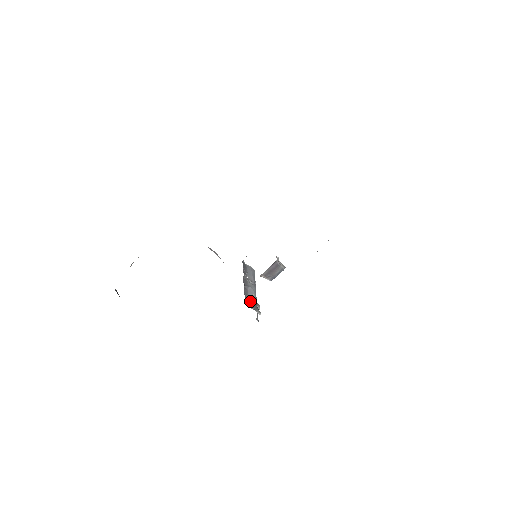
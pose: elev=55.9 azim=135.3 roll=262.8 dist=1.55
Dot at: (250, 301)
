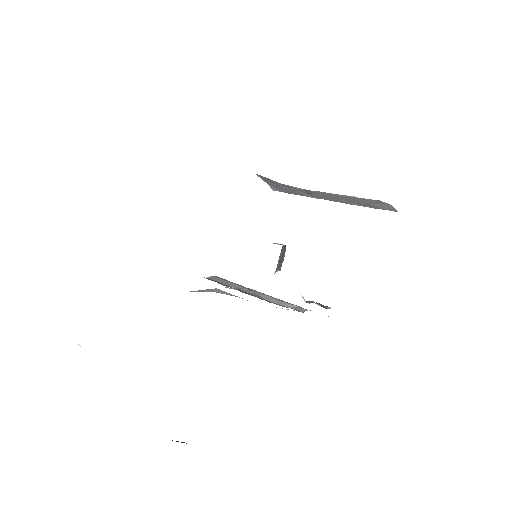
Dot at: (287, 307)
